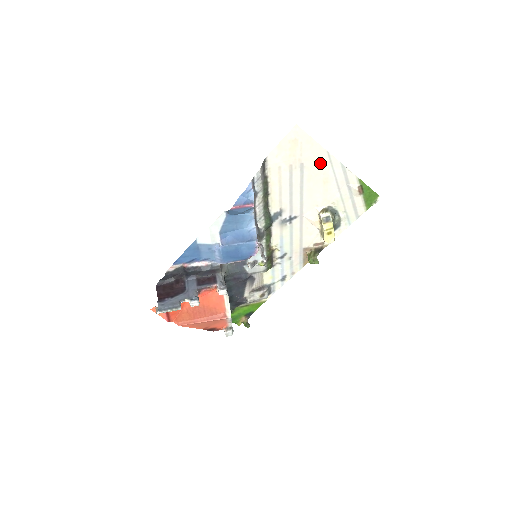
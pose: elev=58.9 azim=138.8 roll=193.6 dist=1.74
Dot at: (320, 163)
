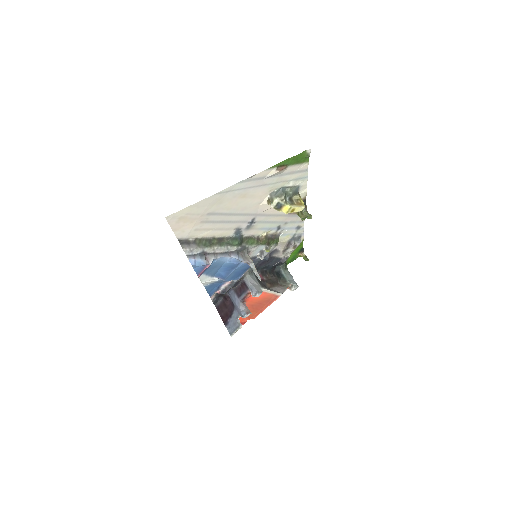
Dot at: (221, 200)
